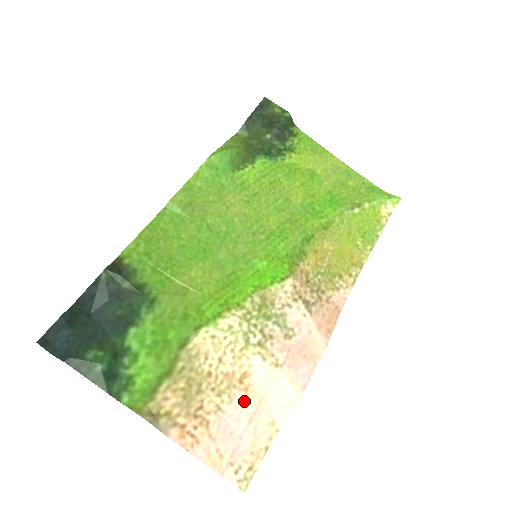
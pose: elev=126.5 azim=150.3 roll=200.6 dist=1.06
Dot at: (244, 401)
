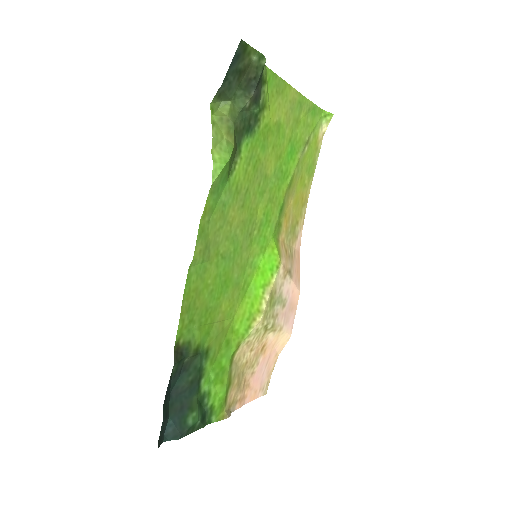
Dot at: (264, 358)
